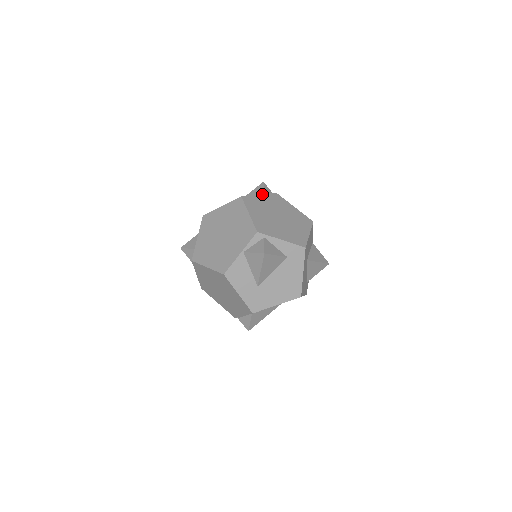
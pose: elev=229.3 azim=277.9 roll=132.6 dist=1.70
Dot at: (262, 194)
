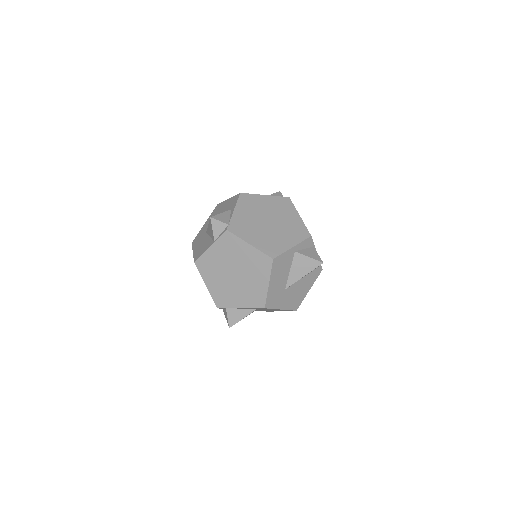
Dot at: (212, 244)
